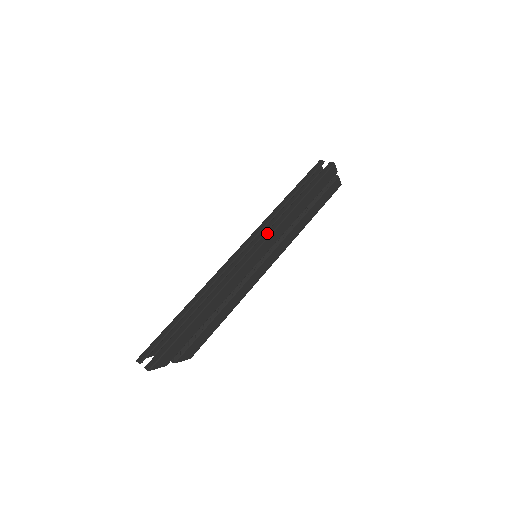
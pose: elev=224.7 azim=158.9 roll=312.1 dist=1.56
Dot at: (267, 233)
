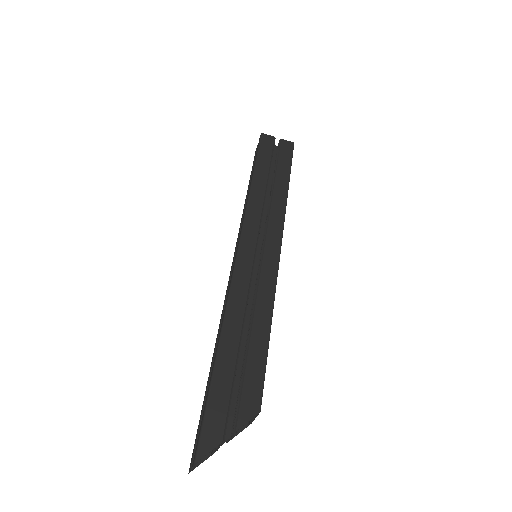
Dot at: (241, 226)
